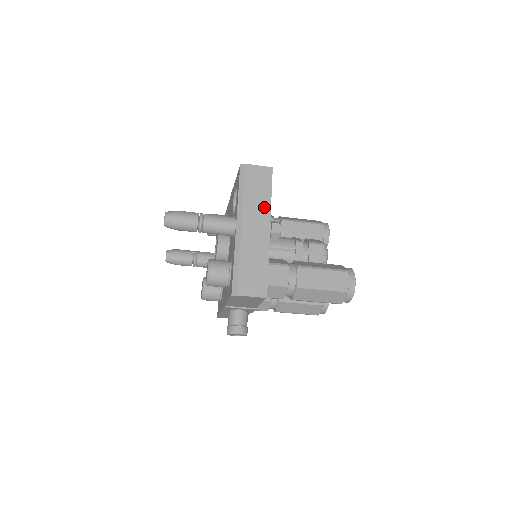
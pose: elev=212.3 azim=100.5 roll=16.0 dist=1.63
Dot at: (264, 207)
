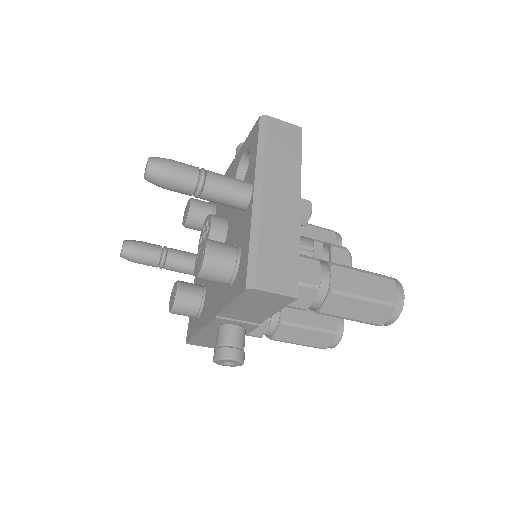
Dot at: (292, 174)
